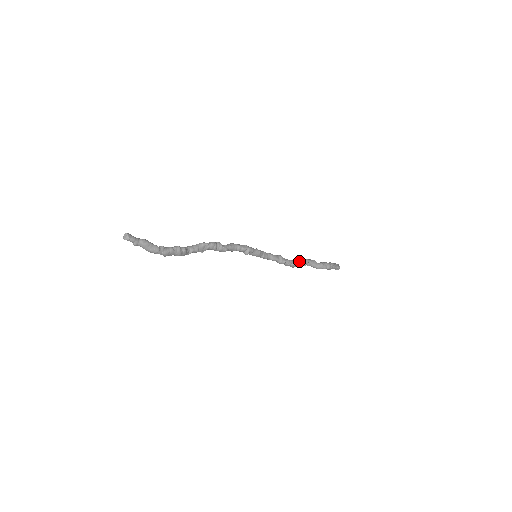
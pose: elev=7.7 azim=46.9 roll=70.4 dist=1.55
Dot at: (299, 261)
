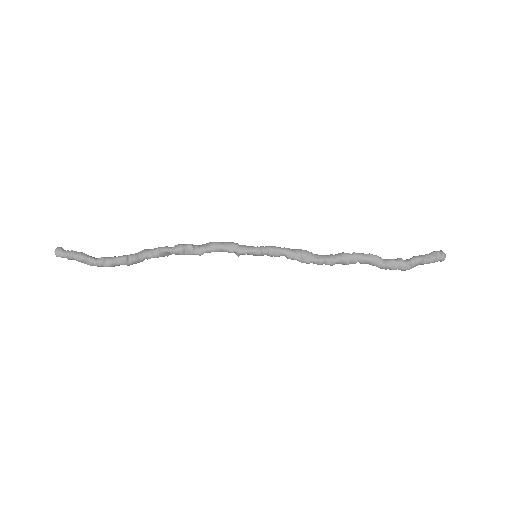
Dot at: (342, 258)
